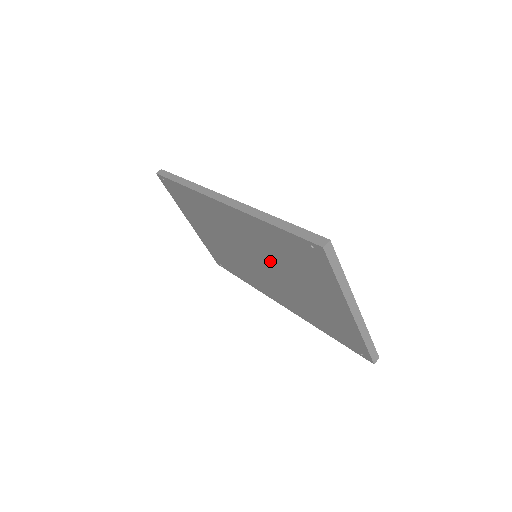
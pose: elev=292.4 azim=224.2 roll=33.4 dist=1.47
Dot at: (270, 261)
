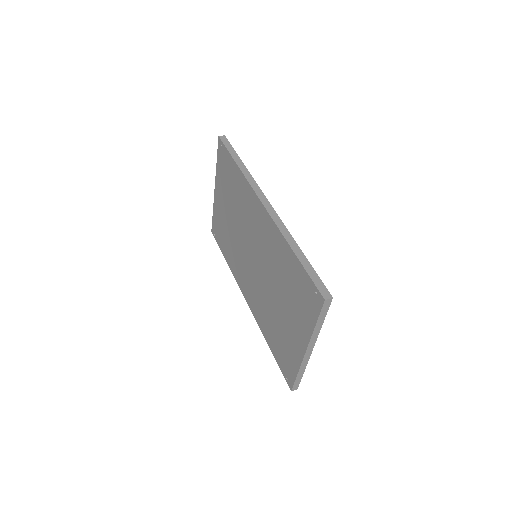
Dot at: (267, 270)
